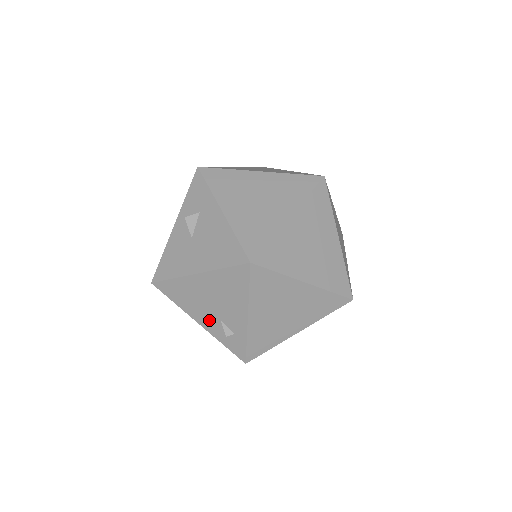
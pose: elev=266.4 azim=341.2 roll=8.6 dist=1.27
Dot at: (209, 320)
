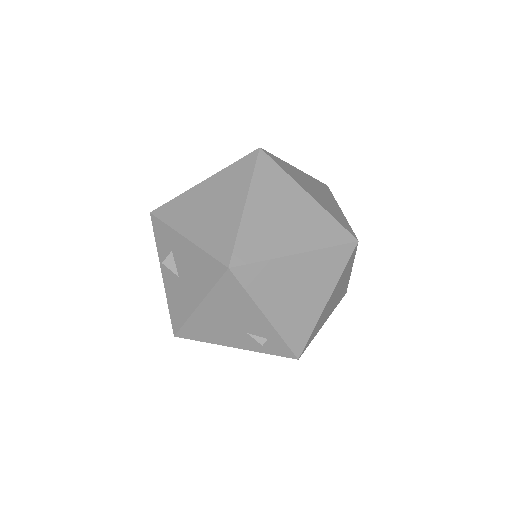
Dot at: (240, 339)
